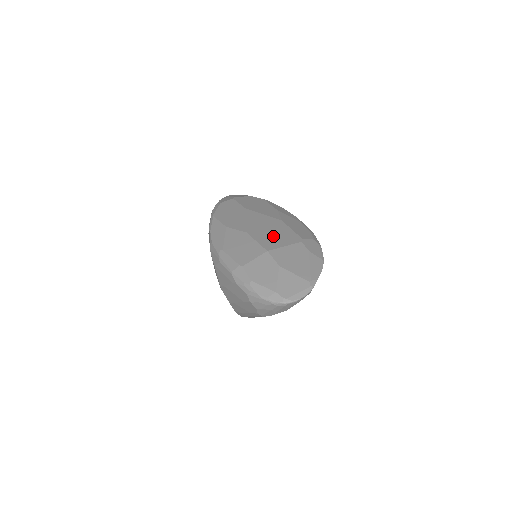
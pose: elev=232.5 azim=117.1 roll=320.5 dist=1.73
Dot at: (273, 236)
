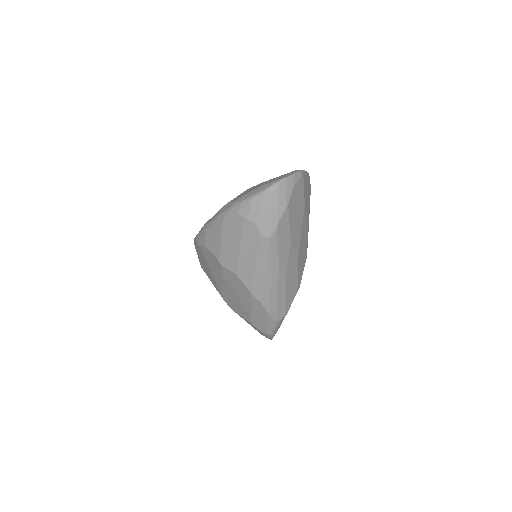
Dot at: occluded
